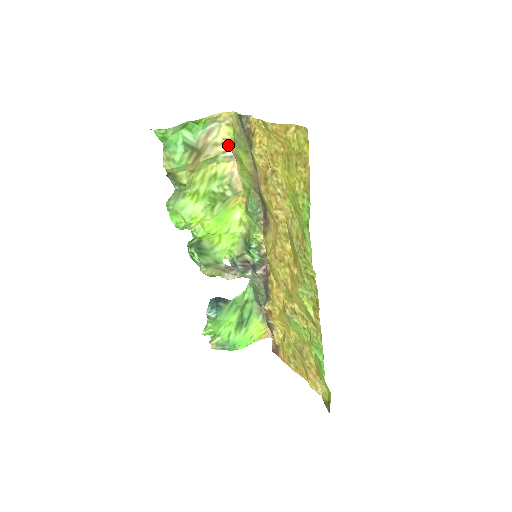
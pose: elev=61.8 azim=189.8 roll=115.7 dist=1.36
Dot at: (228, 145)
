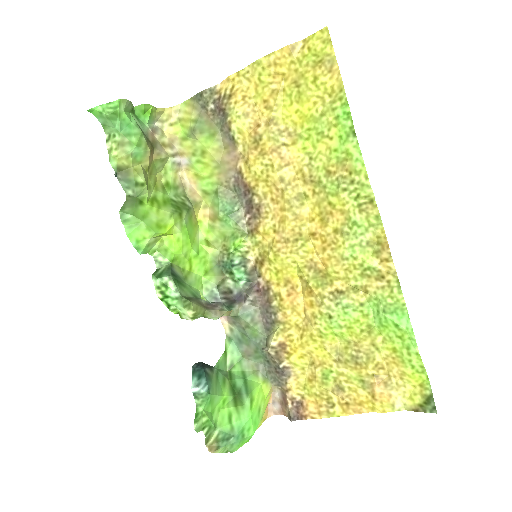
Dot at: (175, 148)
